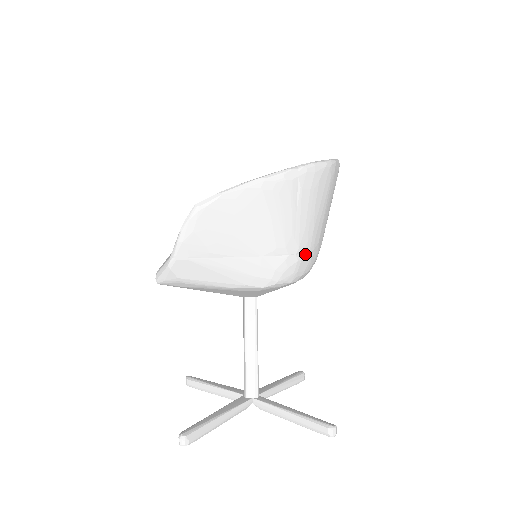
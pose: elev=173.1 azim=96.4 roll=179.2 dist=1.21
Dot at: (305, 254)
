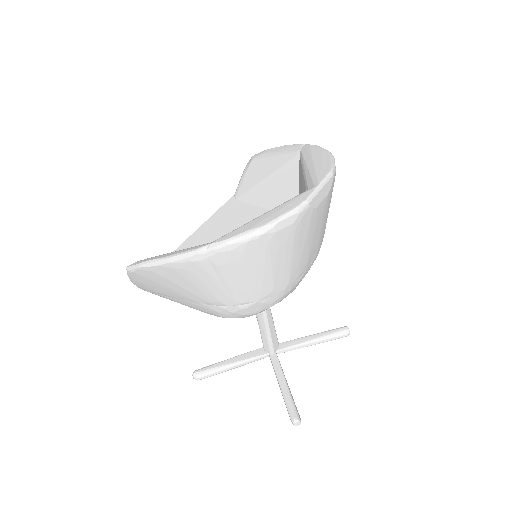
Dot at: (251, 303)
